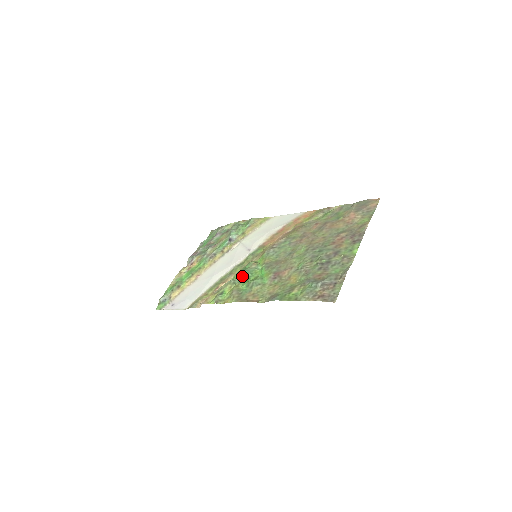
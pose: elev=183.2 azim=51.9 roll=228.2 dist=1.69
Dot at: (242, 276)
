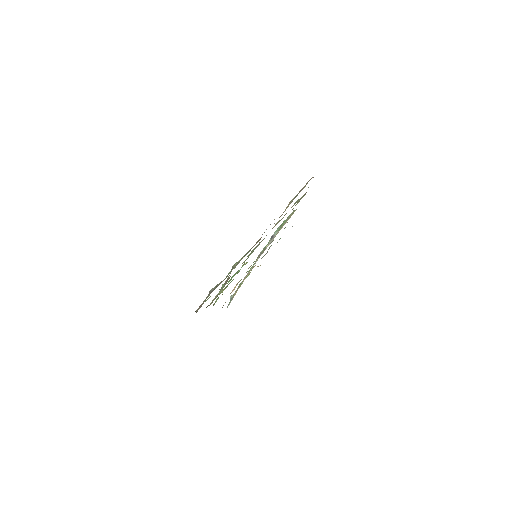
Dot at: (233, 279)
